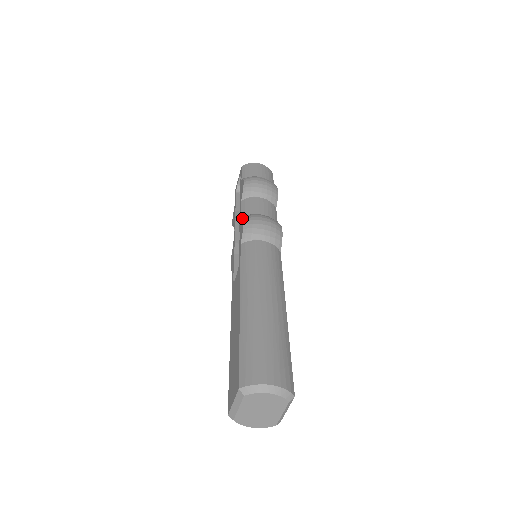
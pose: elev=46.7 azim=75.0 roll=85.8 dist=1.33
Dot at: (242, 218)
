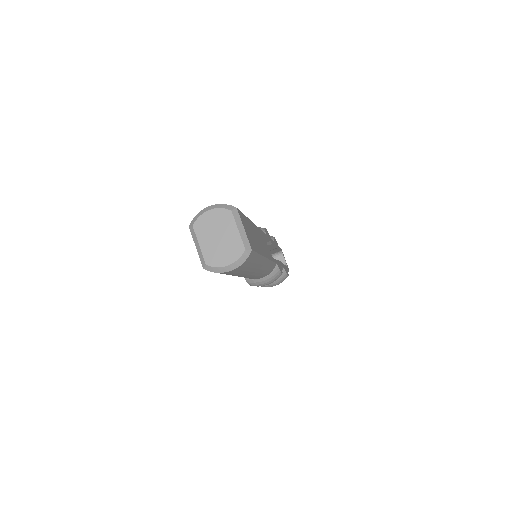
Dot at: occluded
